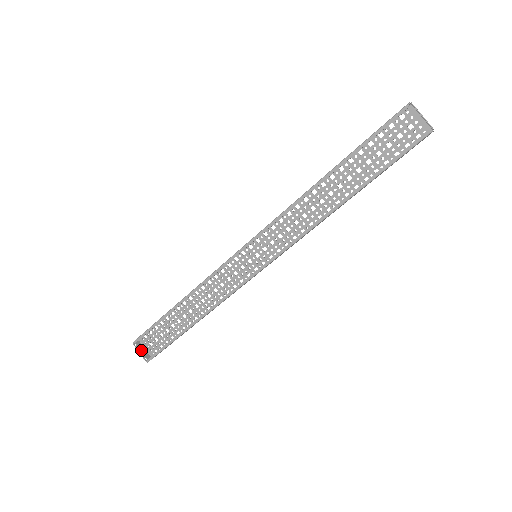
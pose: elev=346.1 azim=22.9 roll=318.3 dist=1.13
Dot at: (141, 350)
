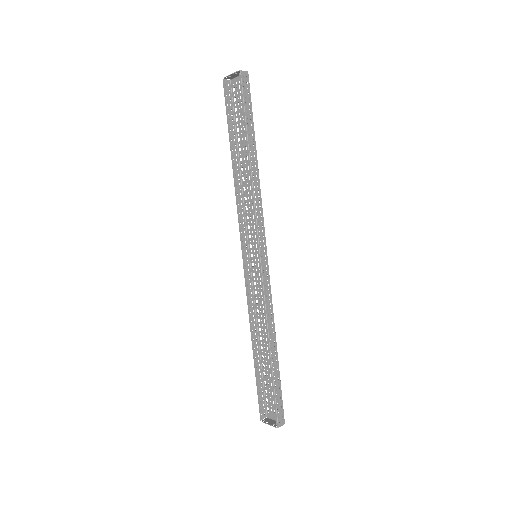
Dot at: (271, 423)
